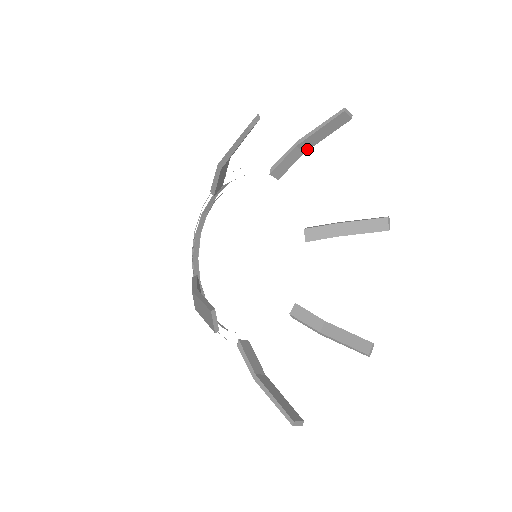
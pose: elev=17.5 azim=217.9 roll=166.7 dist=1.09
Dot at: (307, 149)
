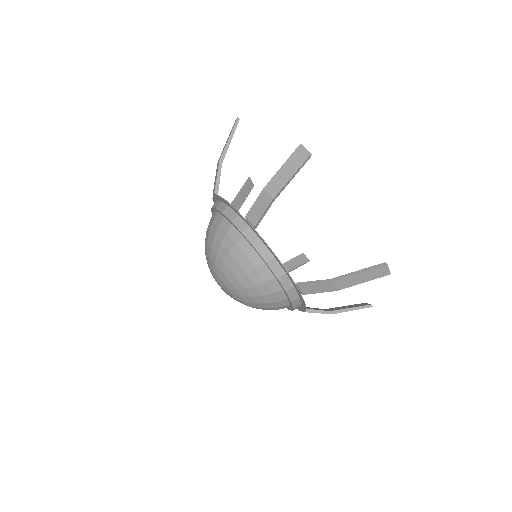
Dot at: (238, 209)
